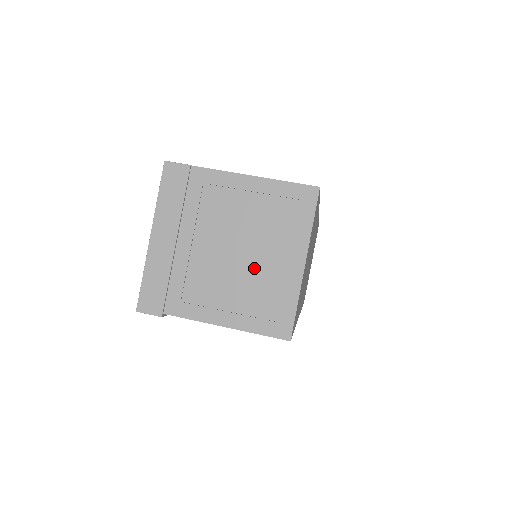
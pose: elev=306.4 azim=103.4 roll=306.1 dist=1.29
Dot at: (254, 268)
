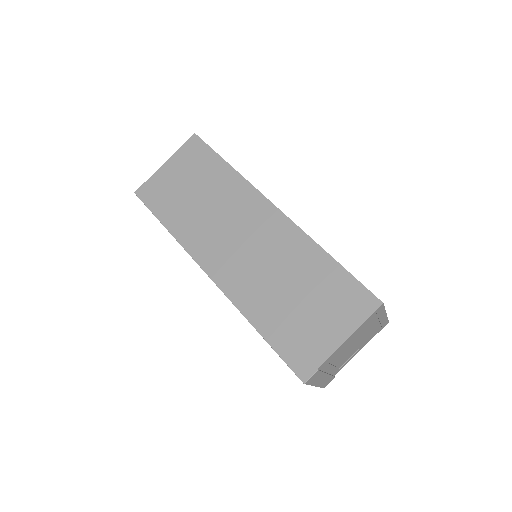
Dot at: occluded
